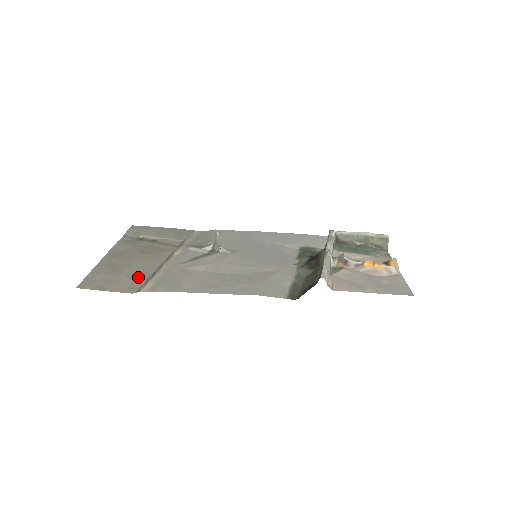
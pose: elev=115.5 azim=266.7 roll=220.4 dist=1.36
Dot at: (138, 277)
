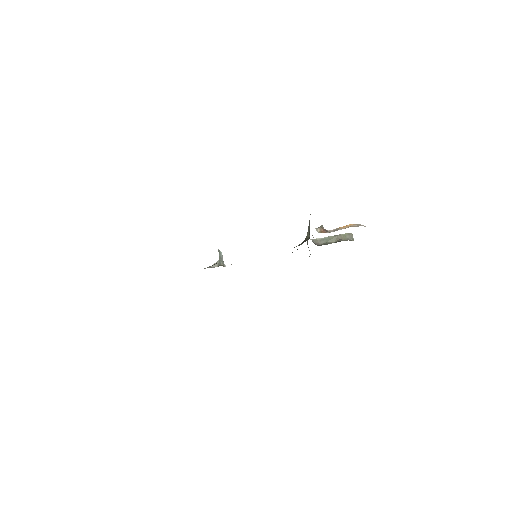
Dot at: occluded
